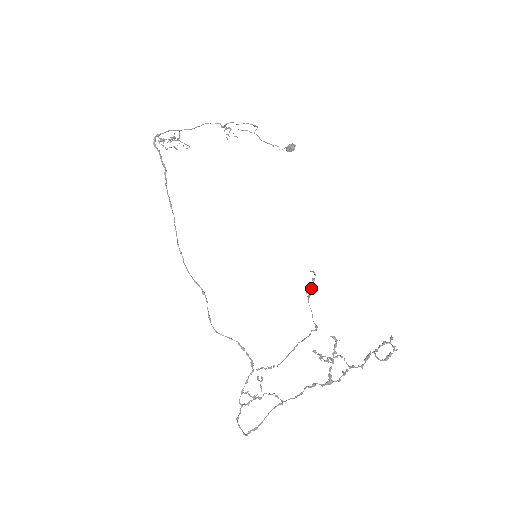
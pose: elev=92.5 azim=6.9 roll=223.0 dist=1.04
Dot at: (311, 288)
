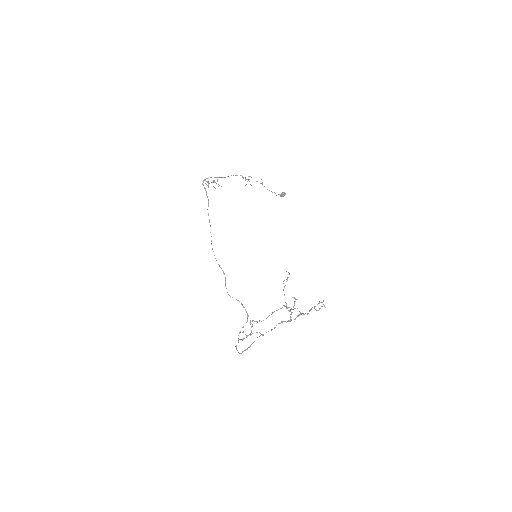
Dot at: occluded
